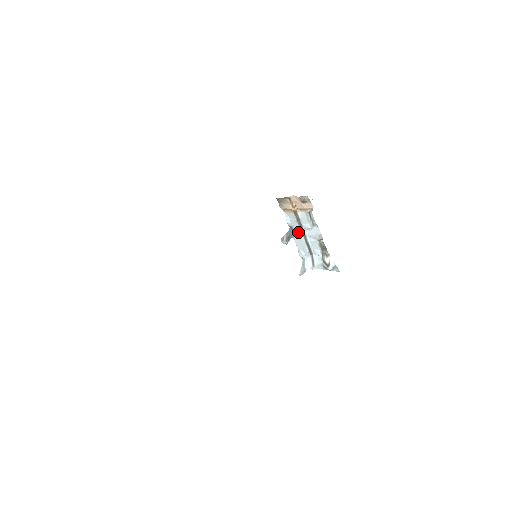
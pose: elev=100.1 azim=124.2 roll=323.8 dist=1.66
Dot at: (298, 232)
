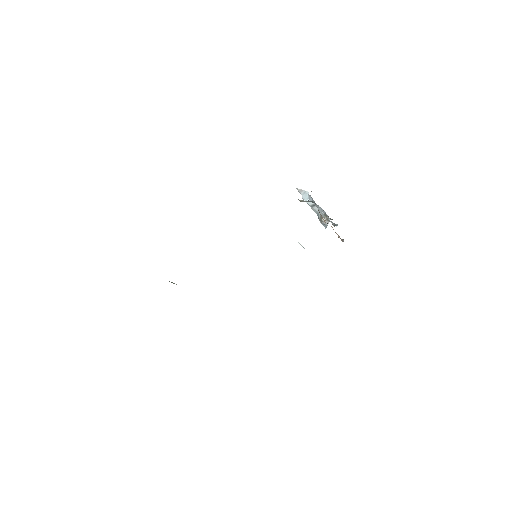
Dot at: occluded
